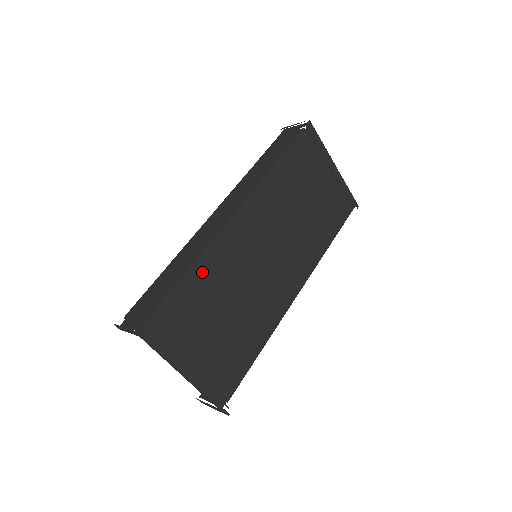
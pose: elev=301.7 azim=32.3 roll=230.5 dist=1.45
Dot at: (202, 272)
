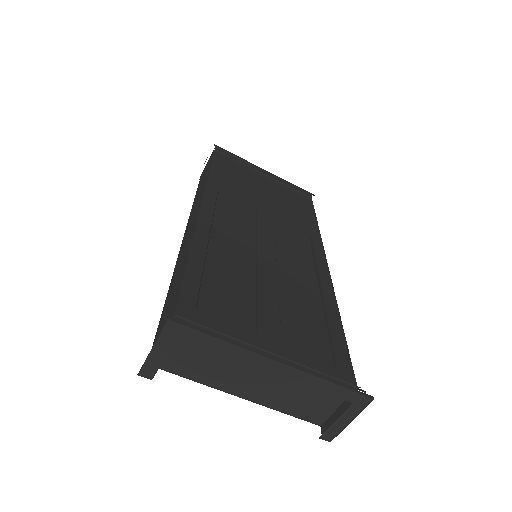
Dot at: (206, 262)
